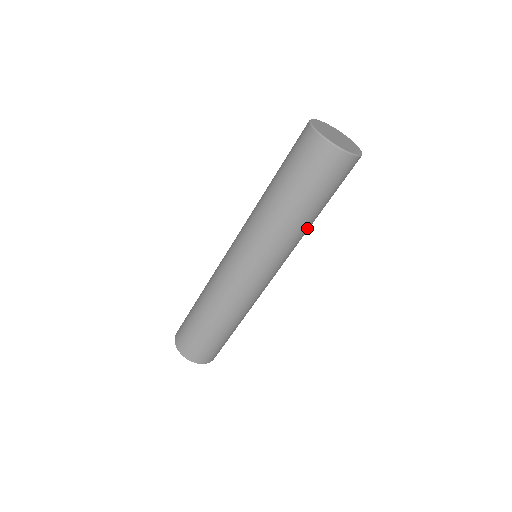
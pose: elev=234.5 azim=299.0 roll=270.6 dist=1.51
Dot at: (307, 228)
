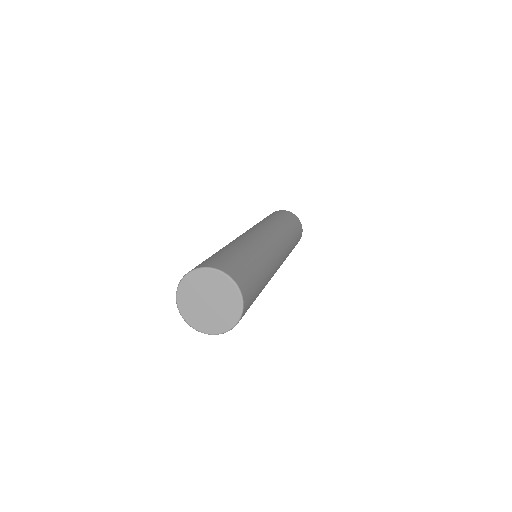
Dot at: (265, 284)
